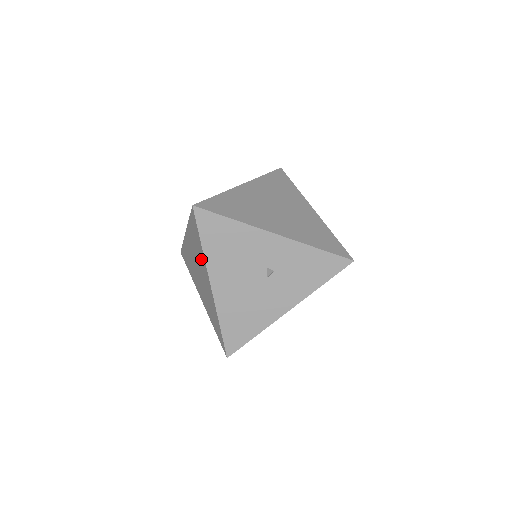
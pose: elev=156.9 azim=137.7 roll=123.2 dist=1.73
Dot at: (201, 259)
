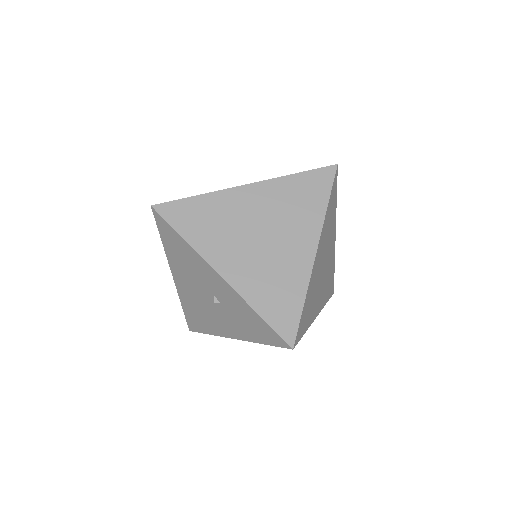
Dot at: occluded
